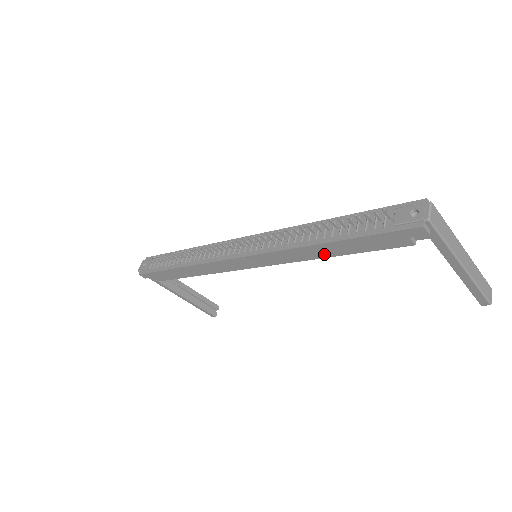
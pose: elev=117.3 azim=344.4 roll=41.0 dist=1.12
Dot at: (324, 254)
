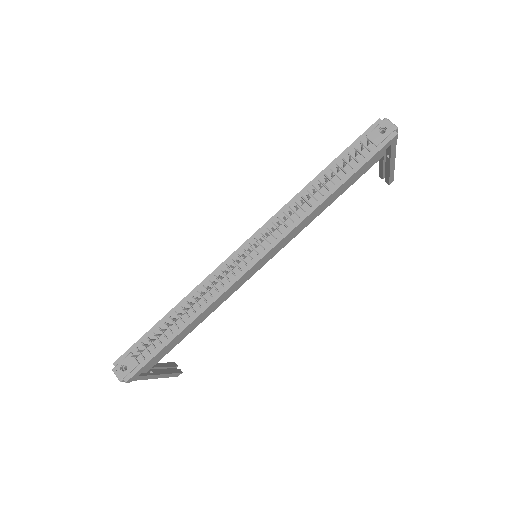
Dot at: (327, 205)
